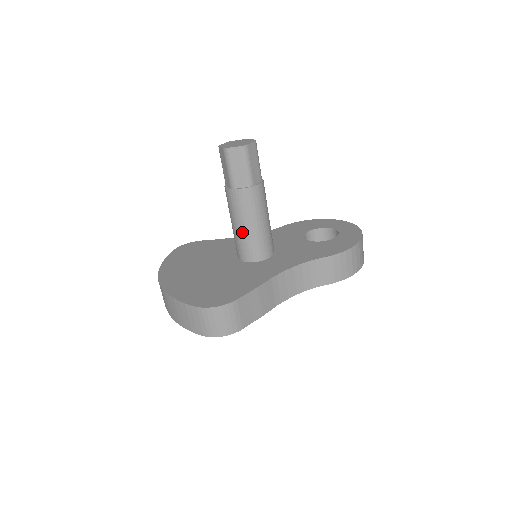
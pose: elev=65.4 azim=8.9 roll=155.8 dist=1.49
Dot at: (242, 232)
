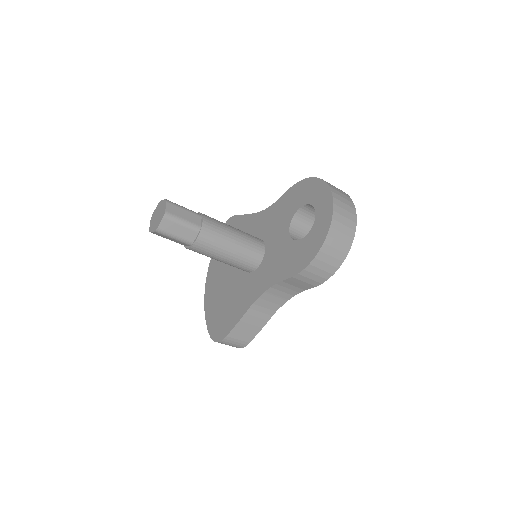
Dot at: occluded
